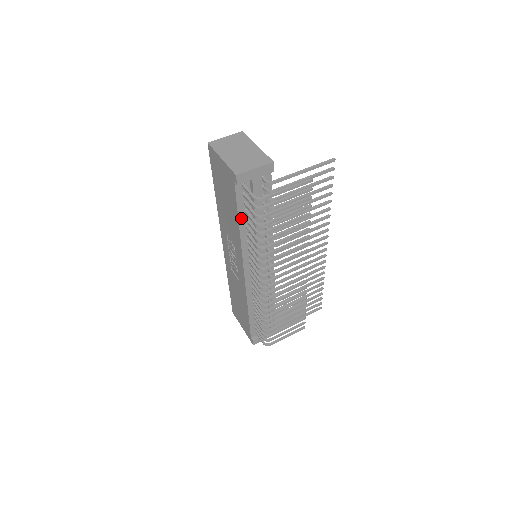
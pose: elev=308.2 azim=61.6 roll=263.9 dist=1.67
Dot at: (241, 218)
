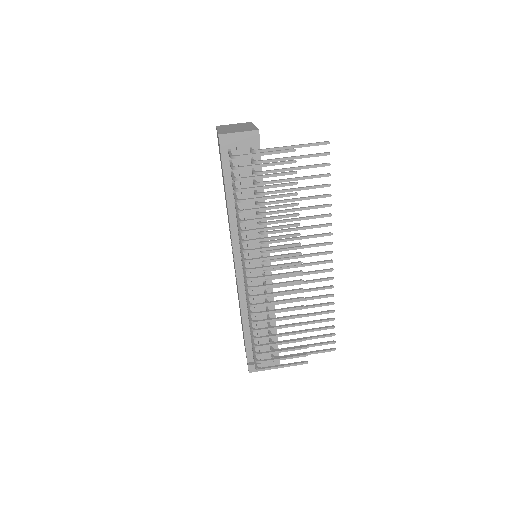
Dot at: (229, 191)
